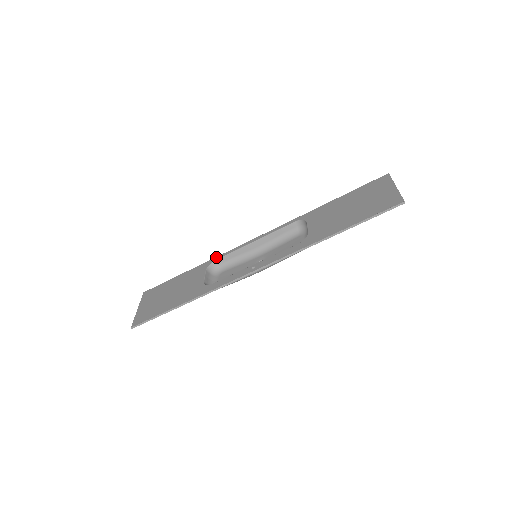
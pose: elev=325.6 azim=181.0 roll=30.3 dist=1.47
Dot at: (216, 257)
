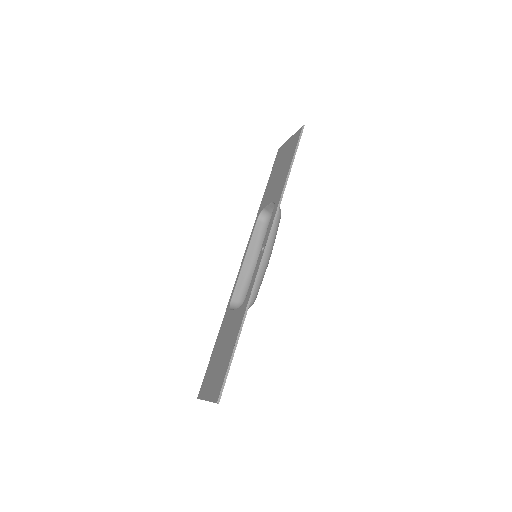
Dot at: (229, 301)
